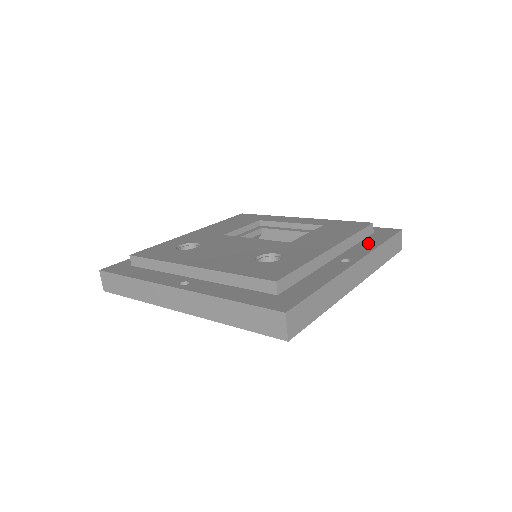
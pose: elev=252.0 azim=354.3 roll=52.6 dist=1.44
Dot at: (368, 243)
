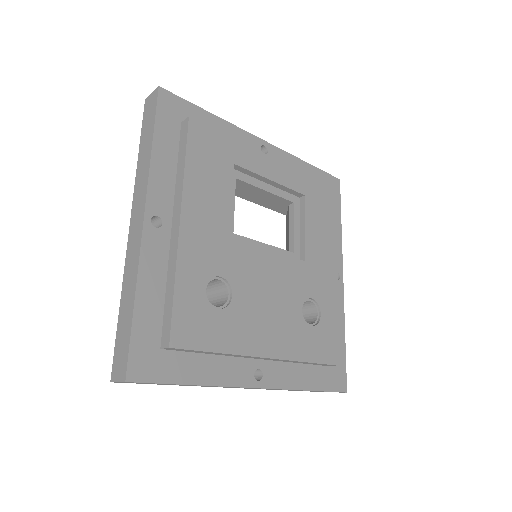
Dot at: occluded
